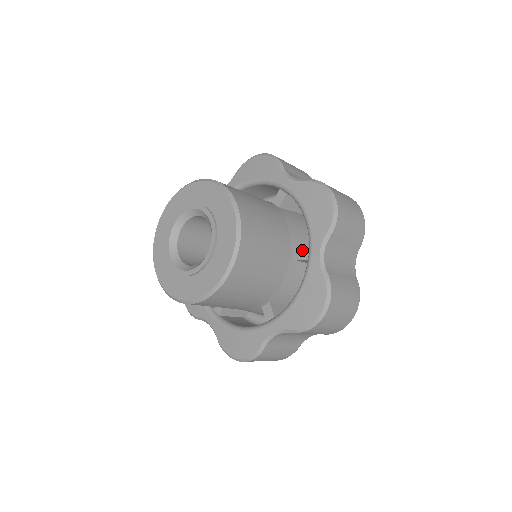
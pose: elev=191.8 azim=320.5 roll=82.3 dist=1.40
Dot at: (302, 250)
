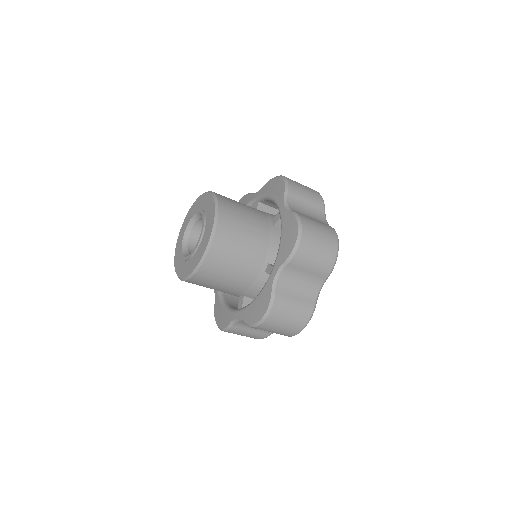
Dot at: (276, 216)
